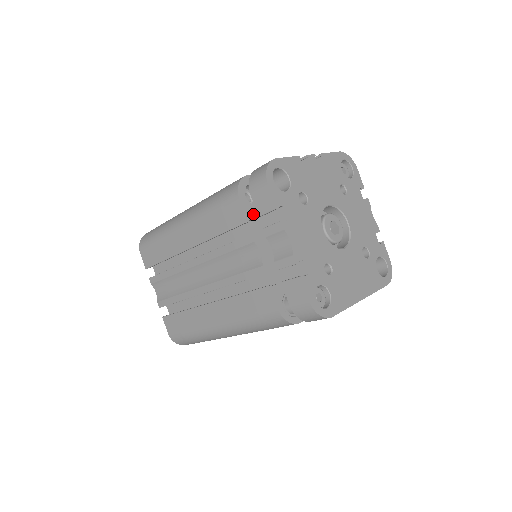
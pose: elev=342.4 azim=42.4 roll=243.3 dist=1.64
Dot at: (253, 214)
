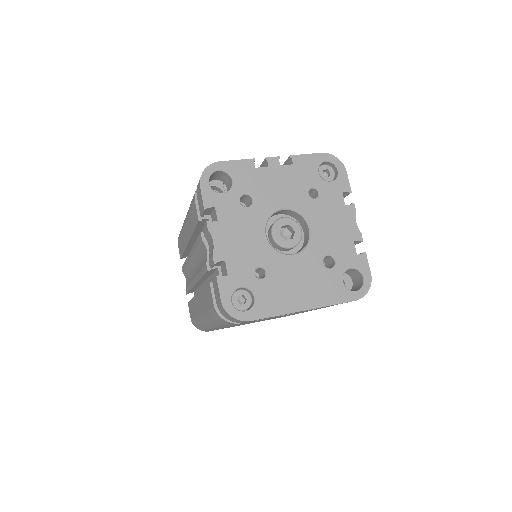
Dot at: occluded
